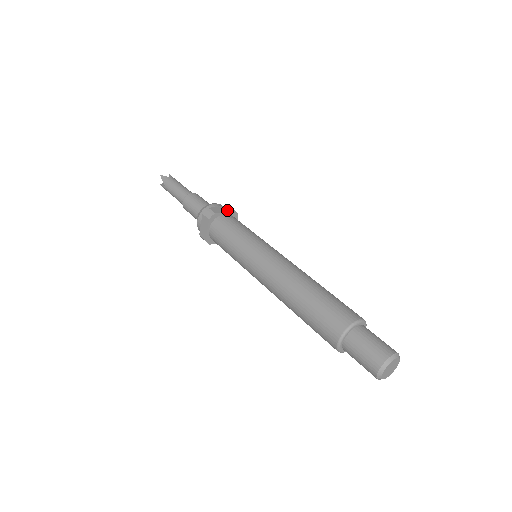
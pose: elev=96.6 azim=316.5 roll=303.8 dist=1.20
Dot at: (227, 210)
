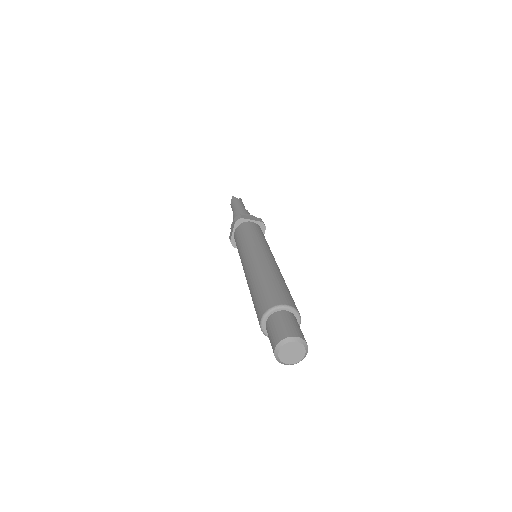
Dot at: (255, 220)
